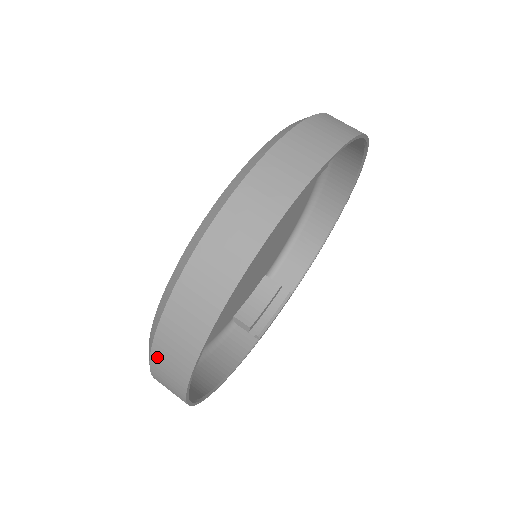
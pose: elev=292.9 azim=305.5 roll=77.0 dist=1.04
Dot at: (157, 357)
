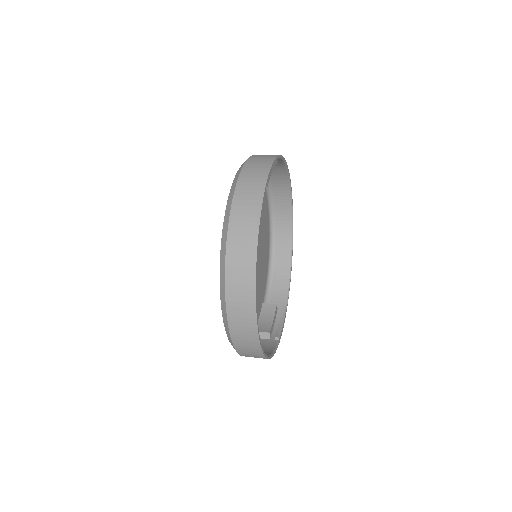
Dot at: (230, 283)
